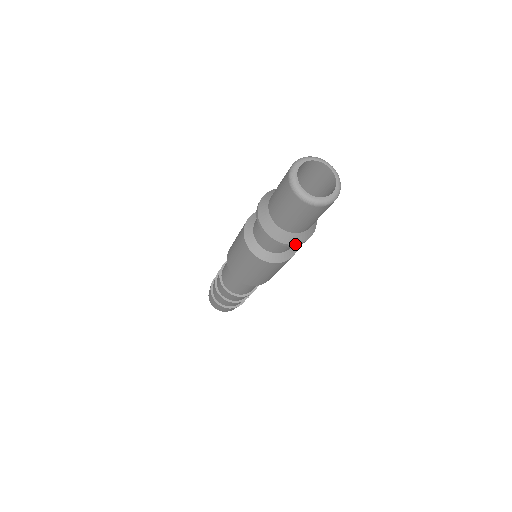
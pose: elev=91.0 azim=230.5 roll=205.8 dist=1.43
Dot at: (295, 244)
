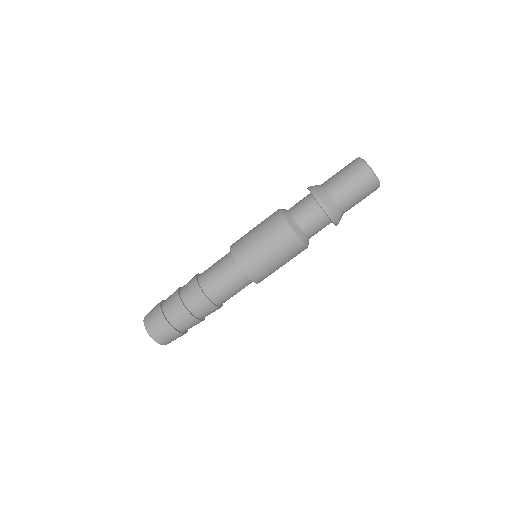
Dot at: (328, 210)
